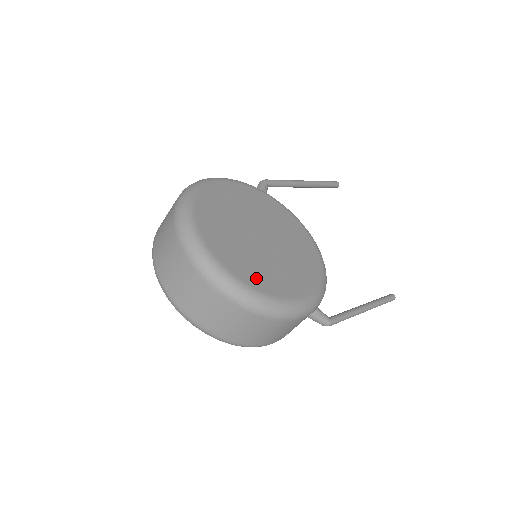
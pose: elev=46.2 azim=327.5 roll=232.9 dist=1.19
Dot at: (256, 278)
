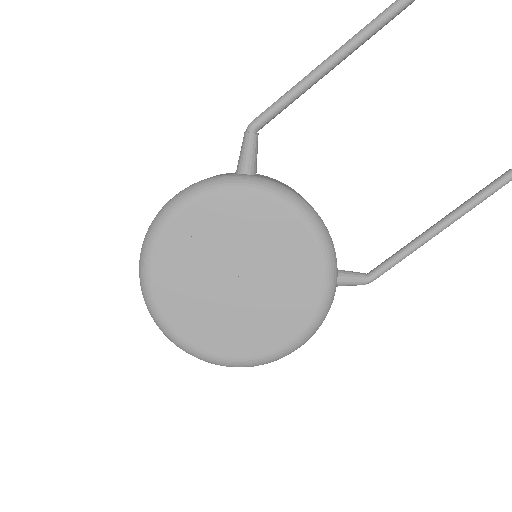
Dot at: (232, 345)
